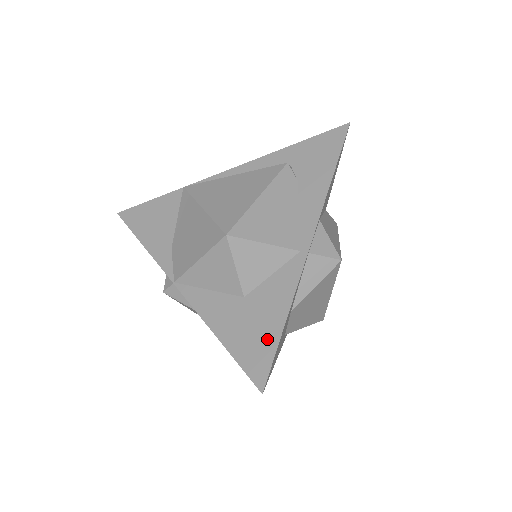
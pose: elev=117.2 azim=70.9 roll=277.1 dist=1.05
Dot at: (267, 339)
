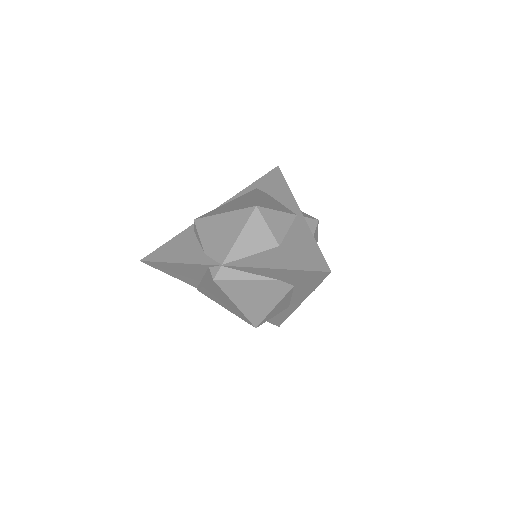
Dot at: (311, 252)
